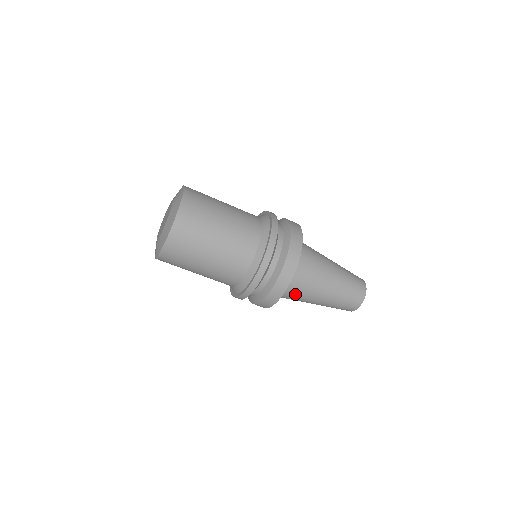
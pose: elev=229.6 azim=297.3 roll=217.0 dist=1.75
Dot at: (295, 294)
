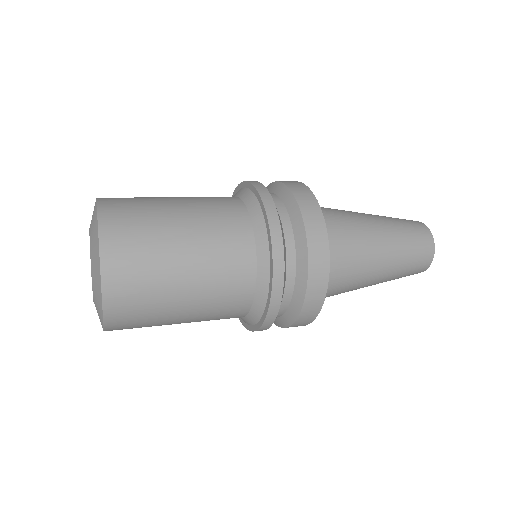
Dot at: occluded
